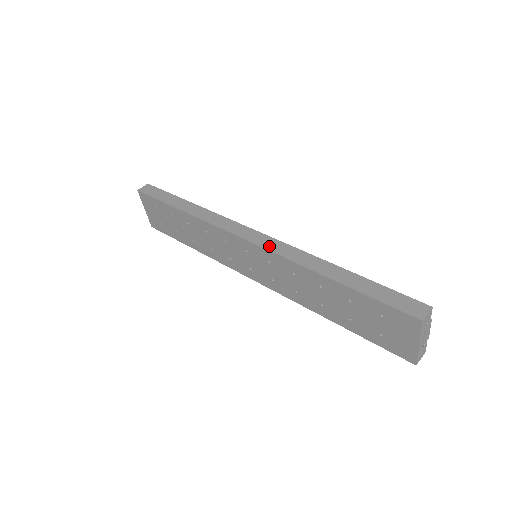
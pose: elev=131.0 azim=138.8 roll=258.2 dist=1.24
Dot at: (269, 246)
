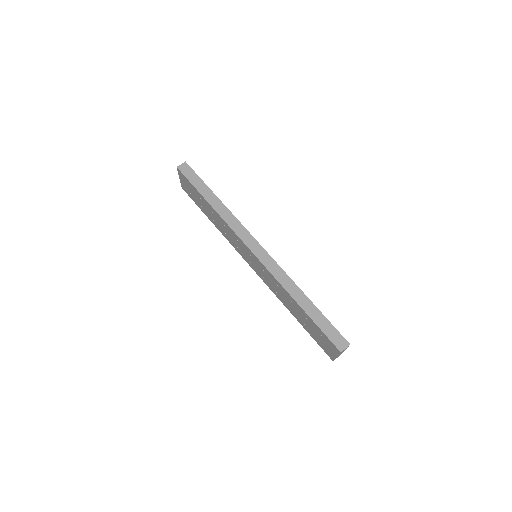
Dot at: (266, 263)
